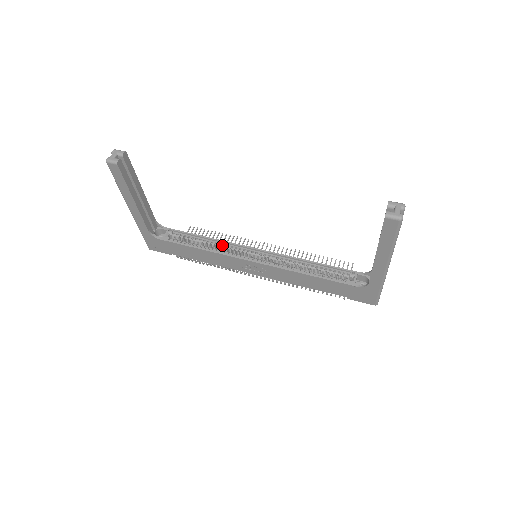
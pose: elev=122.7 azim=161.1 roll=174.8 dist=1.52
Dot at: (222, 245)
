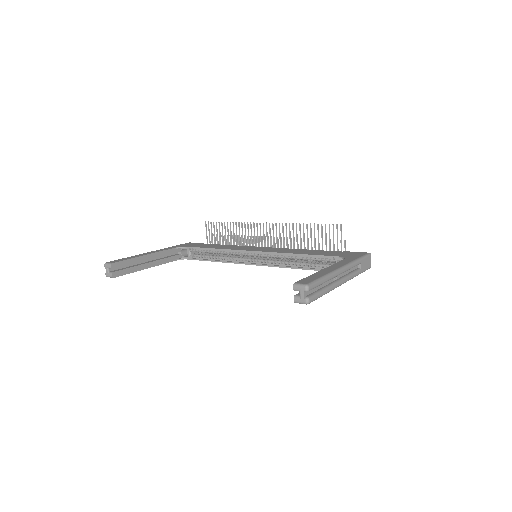
Dot at: (228, 253)
